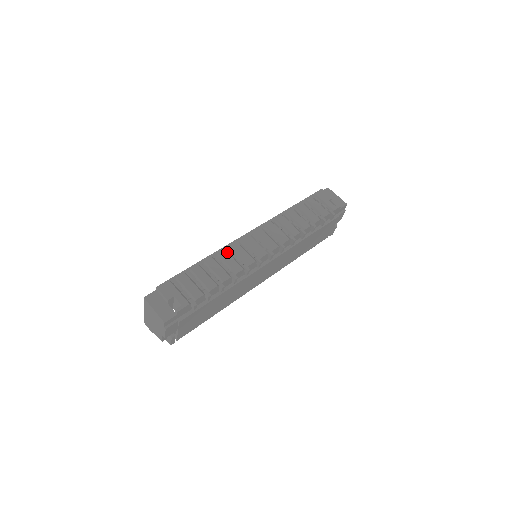
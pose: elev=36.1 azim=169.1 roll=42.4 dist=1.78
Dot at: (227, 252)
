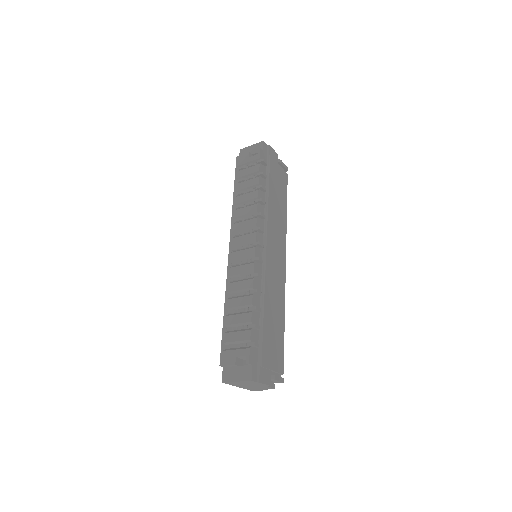
Dot at: (232, 283)
